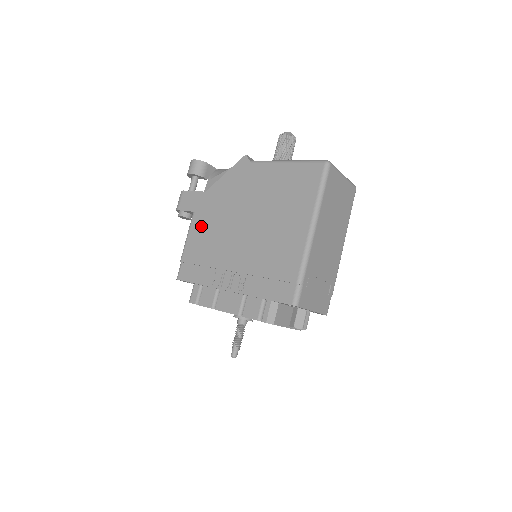
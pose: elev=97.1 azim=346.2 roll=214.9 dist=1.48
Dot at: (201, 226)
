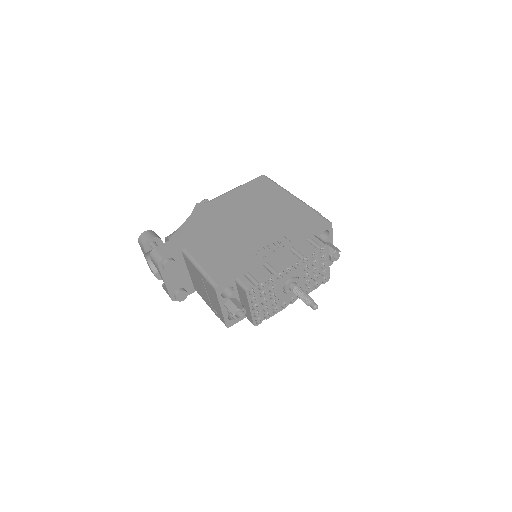
Dot at: (202, 247)
